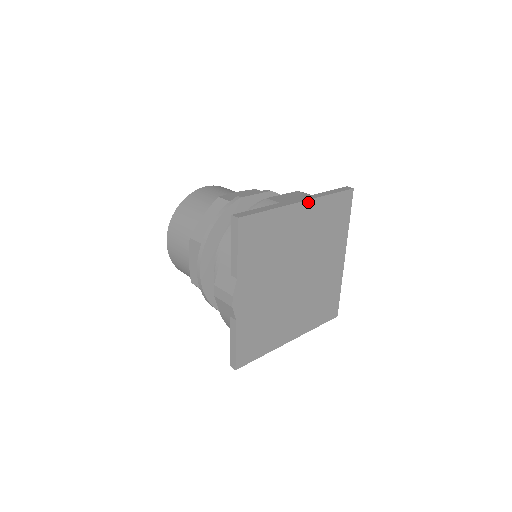
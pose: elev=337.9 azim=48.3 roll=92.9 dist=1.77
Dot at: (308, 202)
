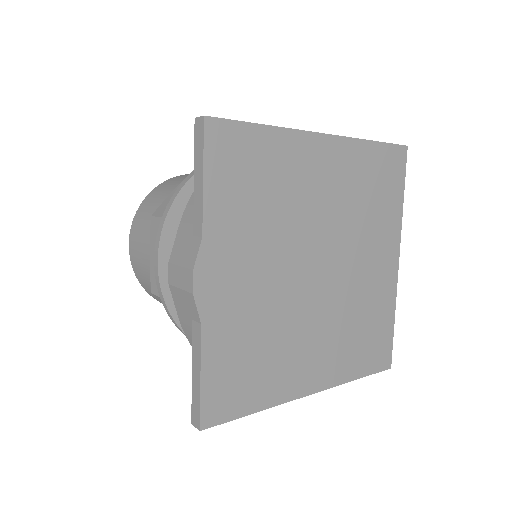
Dot at: (334, 139)
